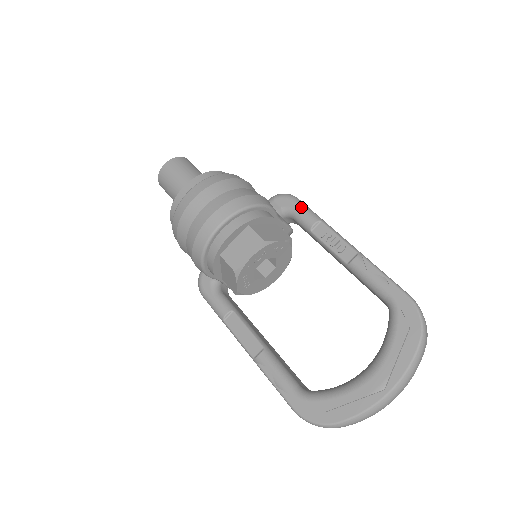
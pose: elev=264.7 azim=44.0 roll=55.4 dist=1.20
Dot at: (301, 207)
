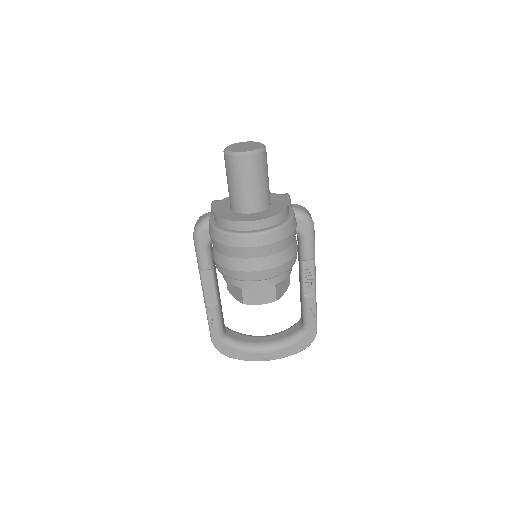
Dot at: (311, 241)
